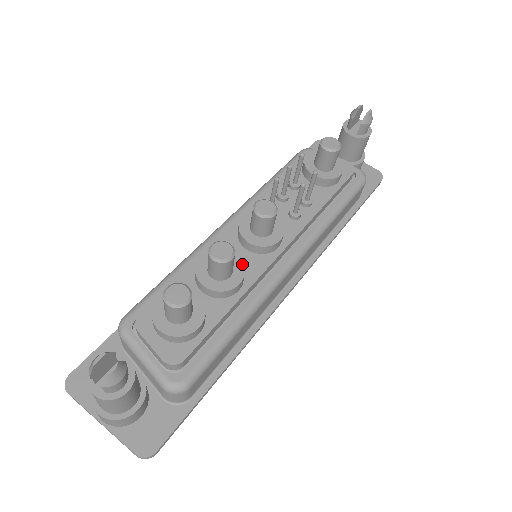
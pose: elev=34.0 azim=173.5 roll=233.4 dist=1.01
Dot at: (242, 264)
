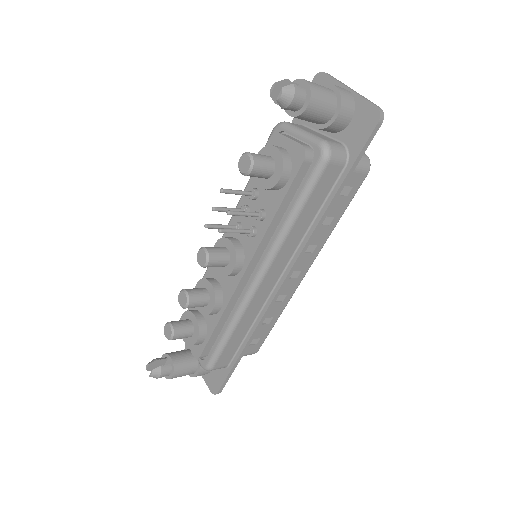
Dot at: (214, 293)
